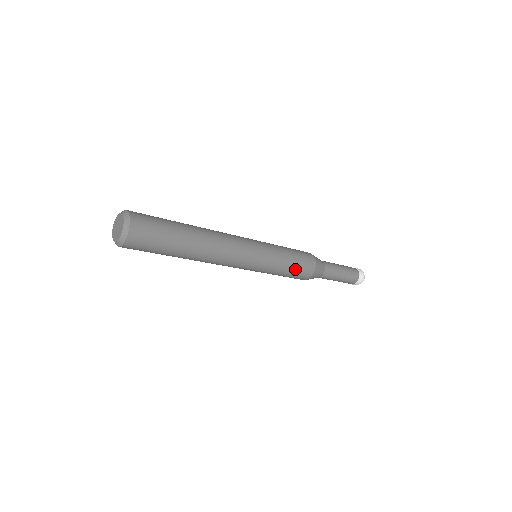
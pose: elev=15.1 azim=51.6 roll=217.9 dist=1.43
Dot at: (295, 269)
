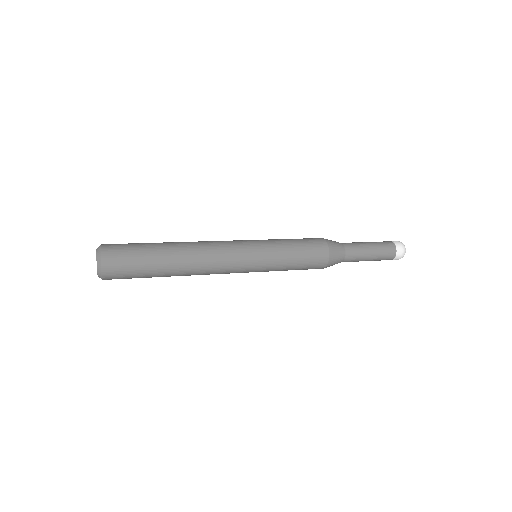
Dot at: (303, 254)
